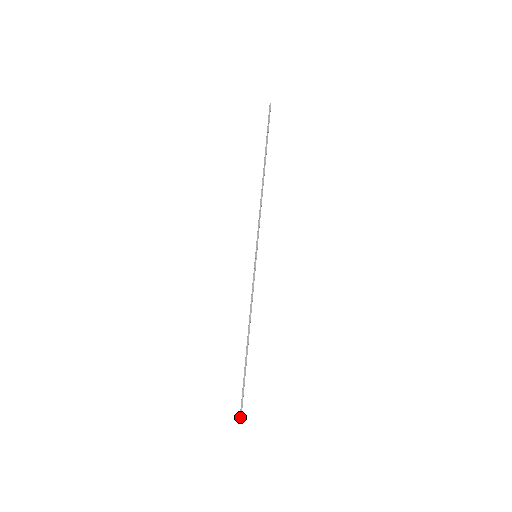
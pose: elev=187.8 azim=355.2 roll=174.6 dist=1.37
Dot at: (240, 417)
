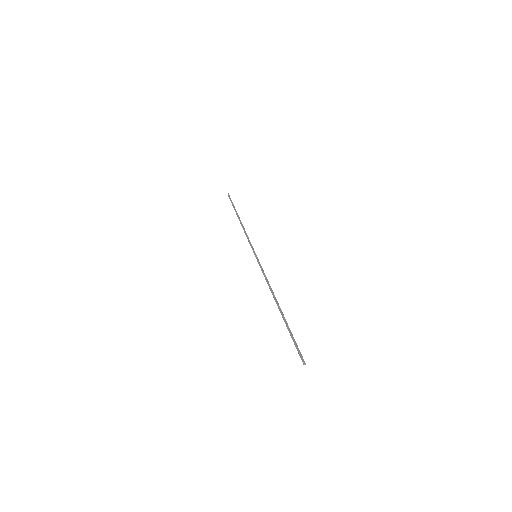
Dot at: occluded
